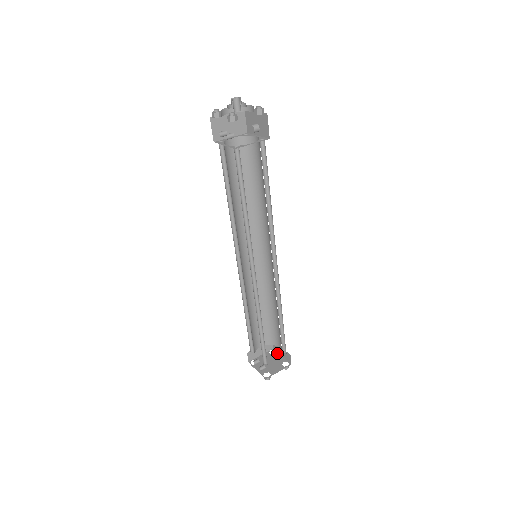
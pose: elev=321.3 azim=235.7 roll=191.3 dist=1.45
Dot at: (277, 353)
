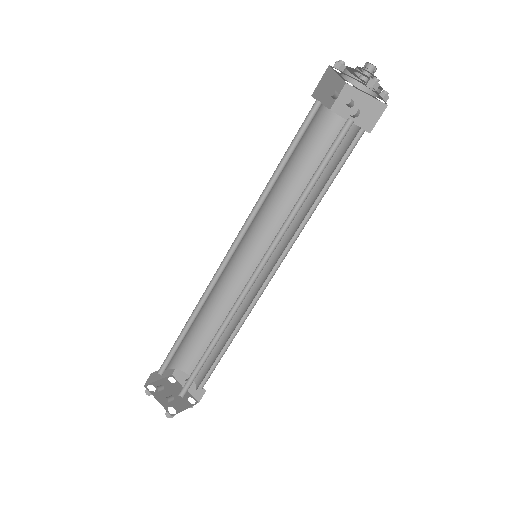
Dot at: (184, 383)
